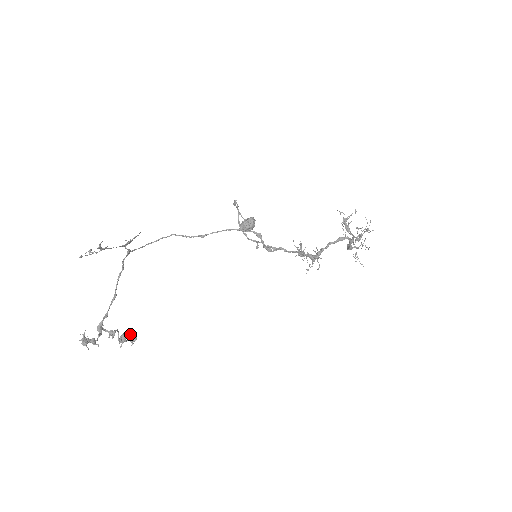
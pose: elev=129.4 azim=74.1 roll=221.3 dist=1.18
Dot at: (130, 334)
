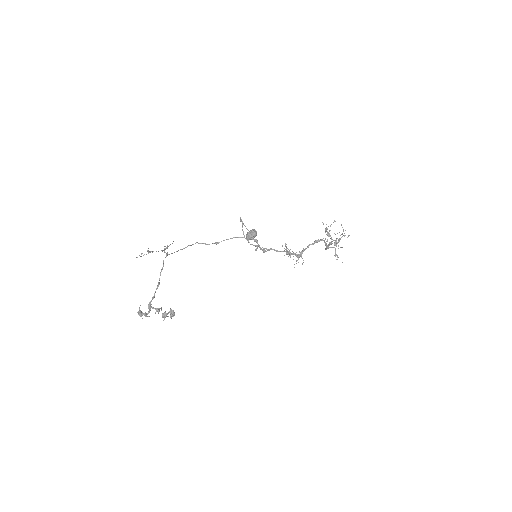
Dot at: (170, 312)
